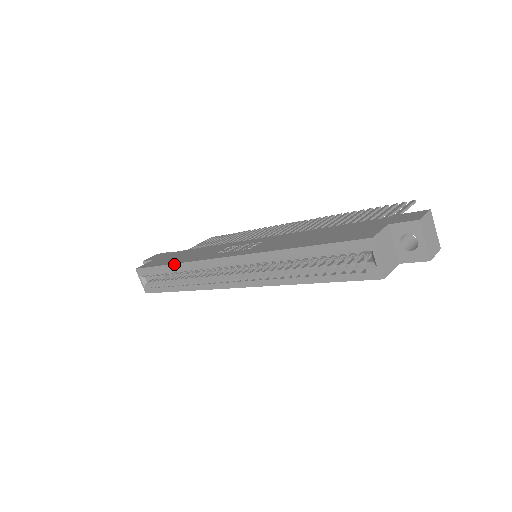
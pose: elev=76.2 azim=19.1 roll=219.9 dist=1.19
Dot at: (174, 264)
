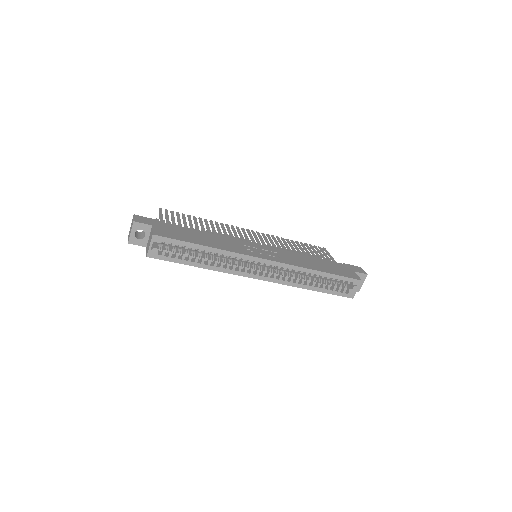
Dot at: (211, 247)
